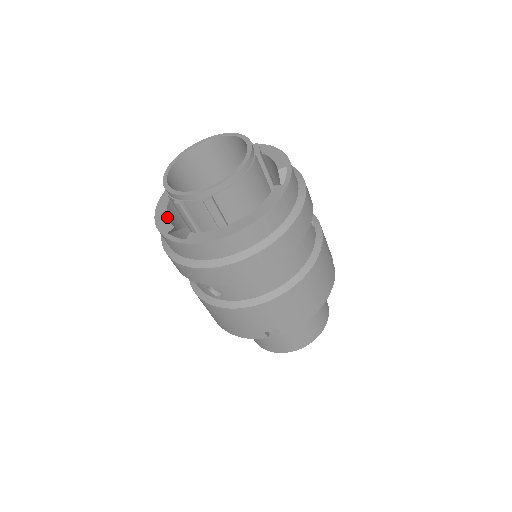
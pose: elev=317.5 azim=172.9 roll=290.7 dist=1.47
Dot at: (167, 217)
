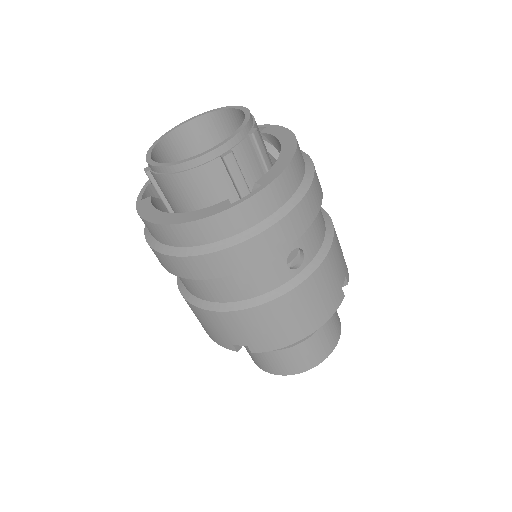
Dot at: (201, 209)
